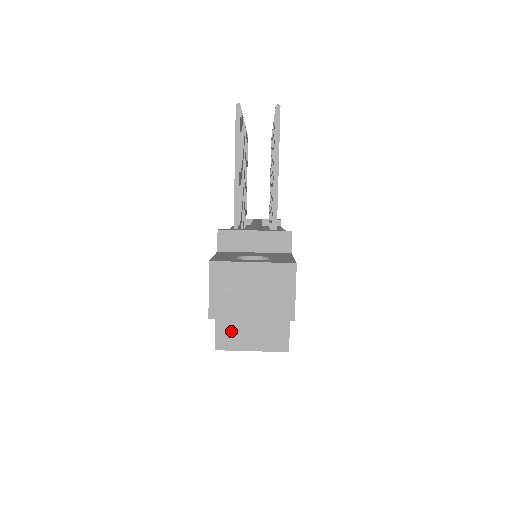
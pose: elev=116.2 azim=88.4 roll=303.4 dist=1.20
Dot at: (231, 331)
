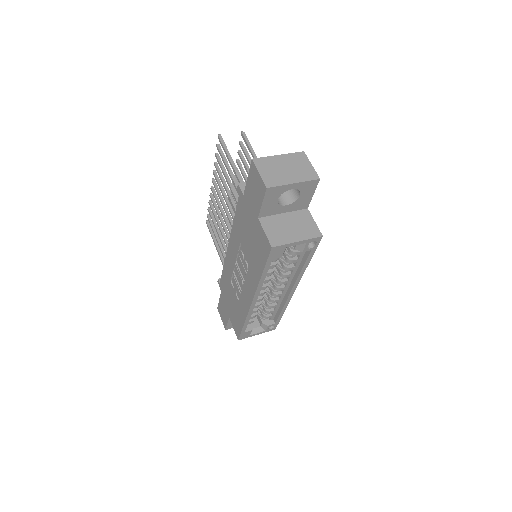
Dot at: (277, 232)
